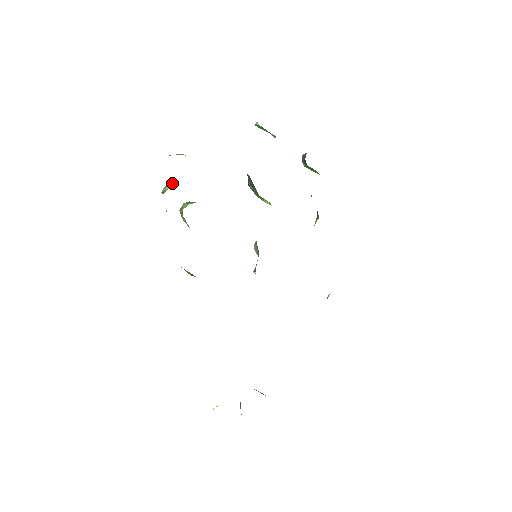
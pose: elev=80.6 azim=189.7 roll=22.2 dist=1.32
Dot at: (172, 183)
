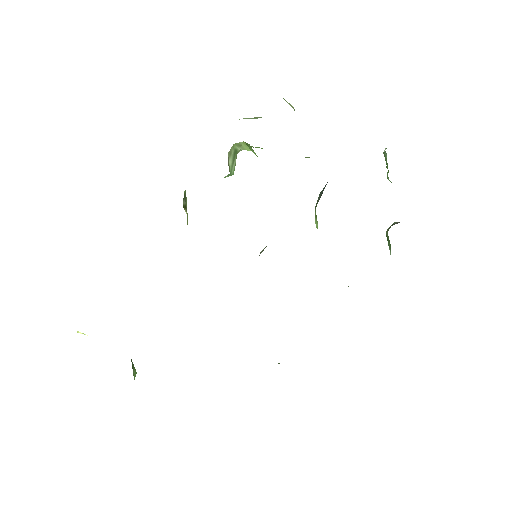
Dot at: (256, 118)
